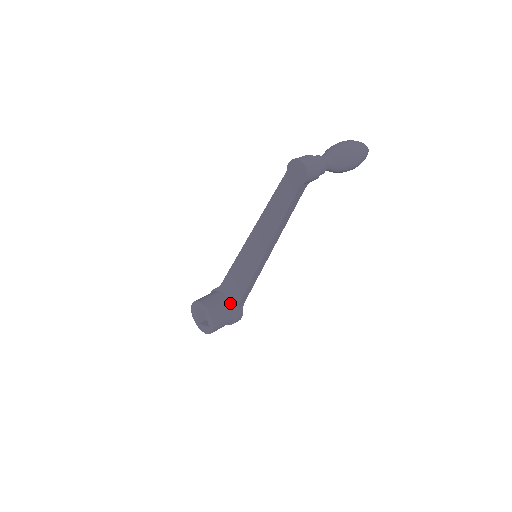
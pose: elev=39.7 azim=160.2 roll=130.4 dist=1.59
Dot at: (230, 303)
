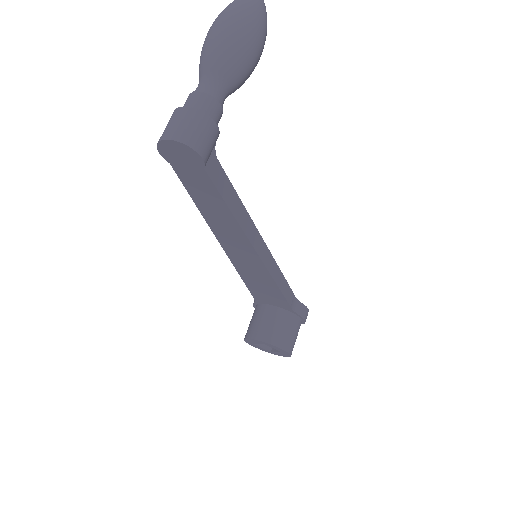
Dot at: (281, 310)
